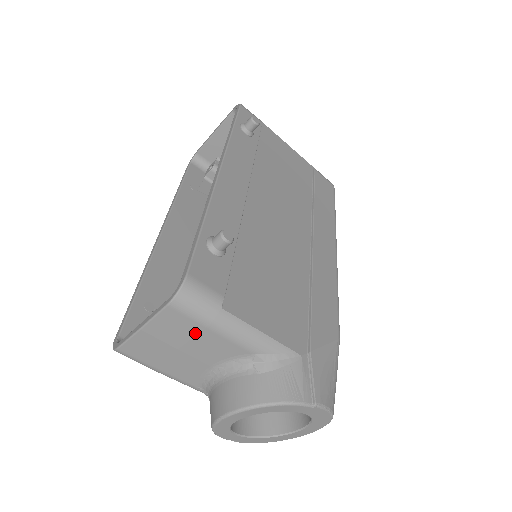
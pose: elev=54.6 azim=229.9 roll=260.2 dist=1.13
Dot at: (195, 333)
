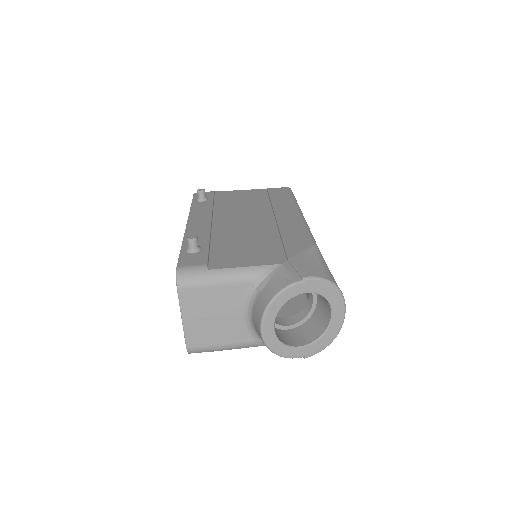
Dot at: (208, 296)
